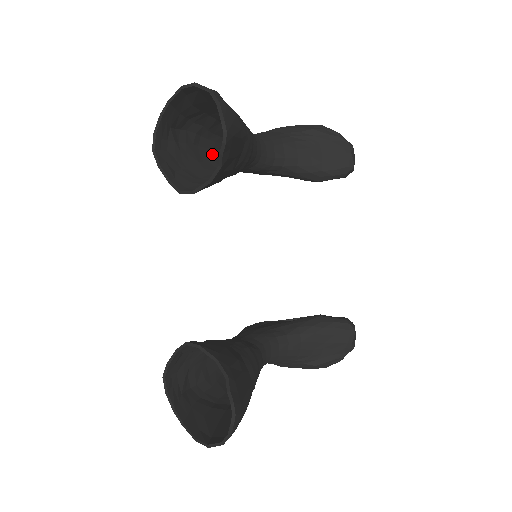
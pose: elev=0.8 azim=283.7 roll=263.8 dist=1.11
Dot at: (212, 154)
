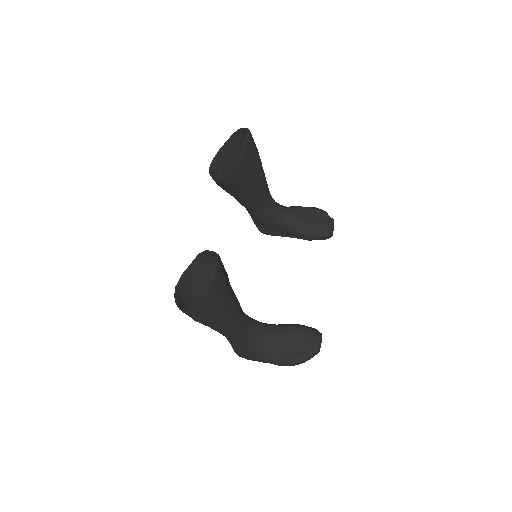
Dot at: occluded
